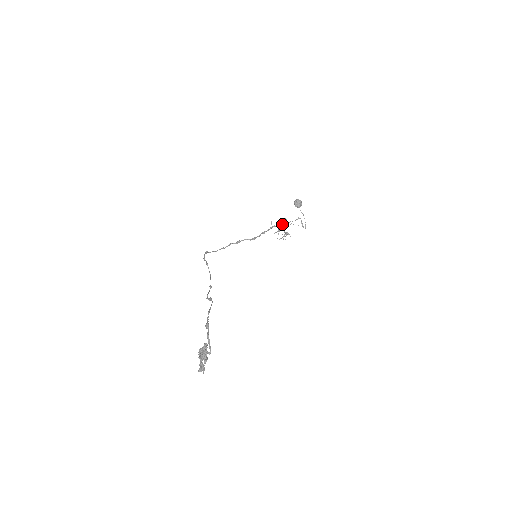
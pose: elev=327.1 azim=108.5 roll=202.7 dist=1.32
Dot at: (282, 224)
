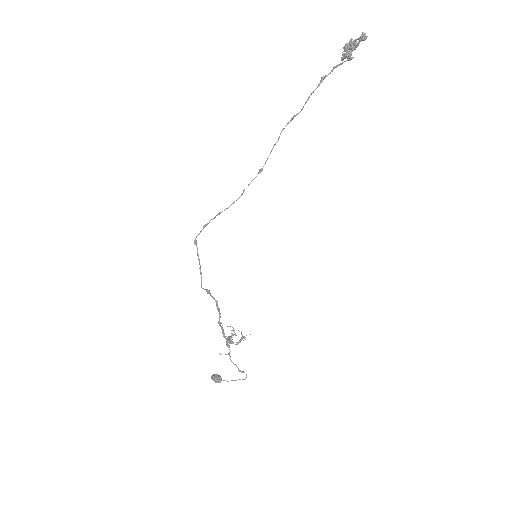
Dot at: (233, 329)
